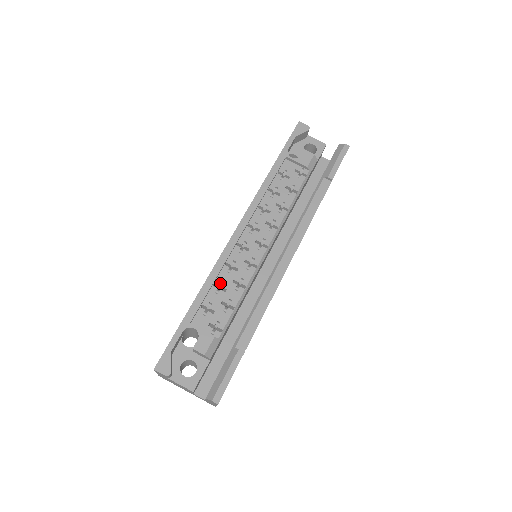
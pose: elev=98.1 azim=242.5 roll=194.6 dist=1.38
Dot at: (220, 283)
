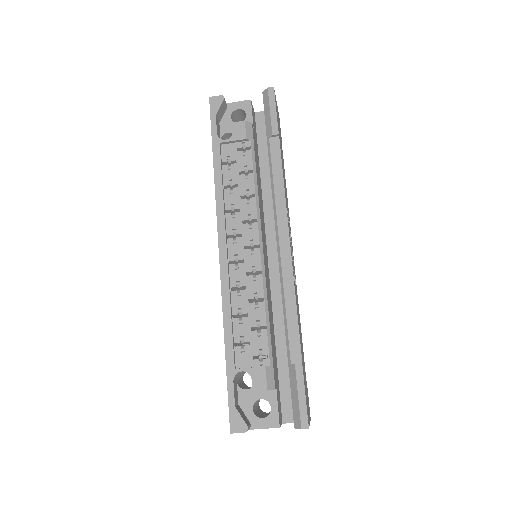
Dot at: (238, 311)
